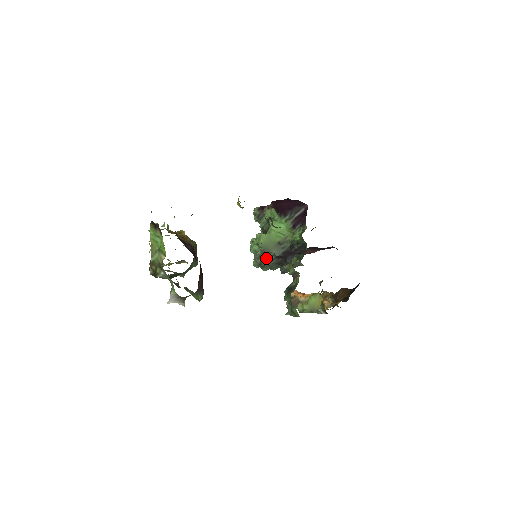
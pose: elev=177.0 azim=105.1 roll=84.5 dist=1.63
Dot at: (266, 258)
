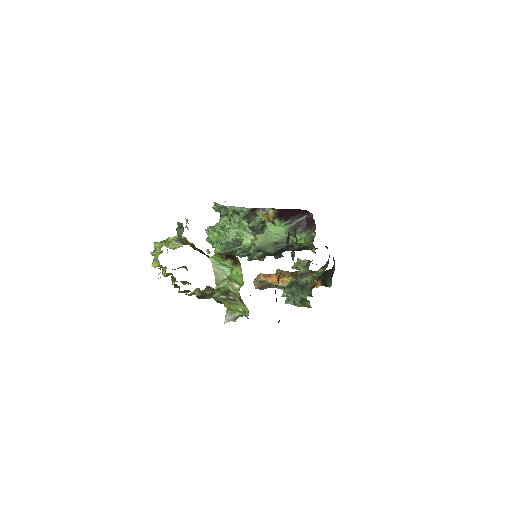
Dot at: (246, 251)
